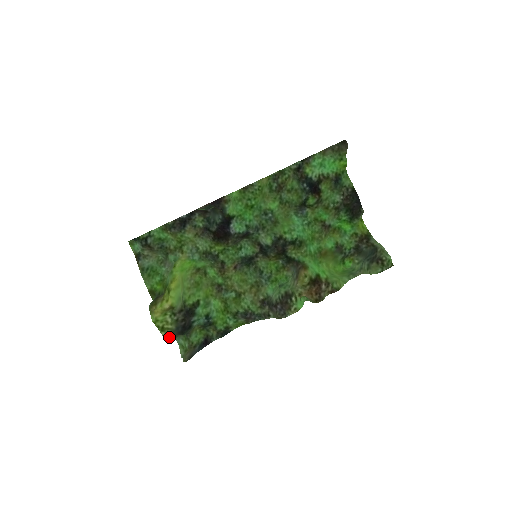
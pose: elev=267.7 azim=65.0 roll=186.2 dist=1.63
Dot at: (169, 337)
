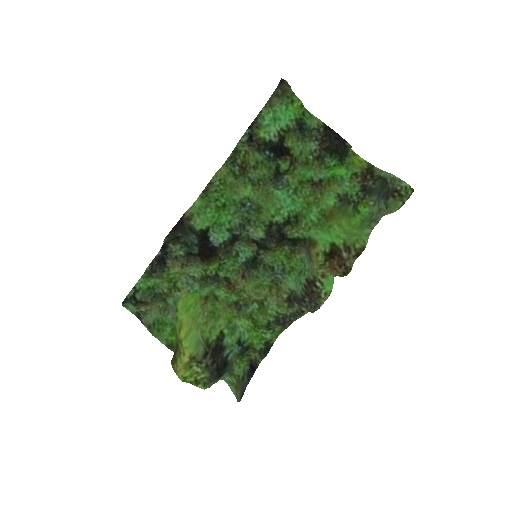
Dot at: (210, 385)
